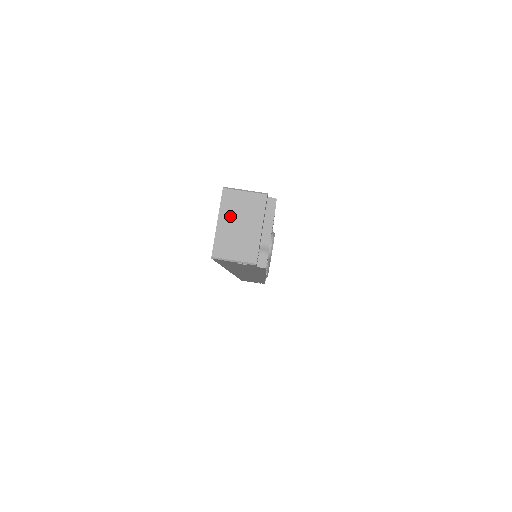
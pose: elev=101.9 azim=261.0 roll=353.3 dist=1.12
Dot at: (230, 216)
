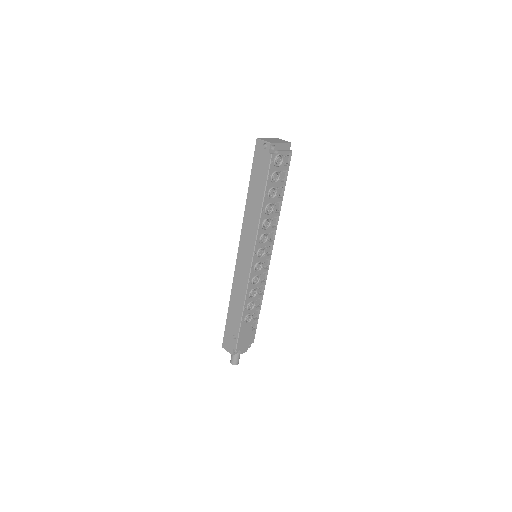
Dot at: (273, 139)
